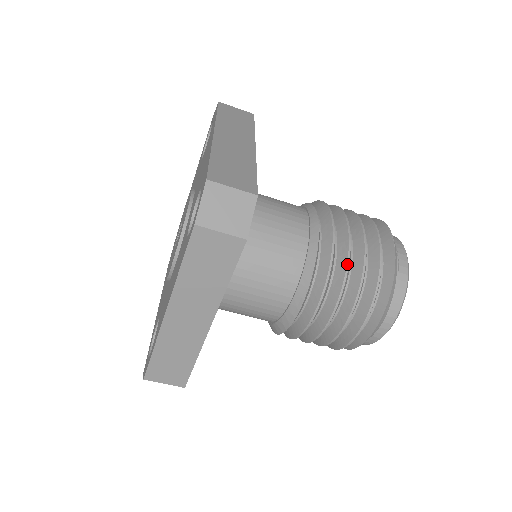
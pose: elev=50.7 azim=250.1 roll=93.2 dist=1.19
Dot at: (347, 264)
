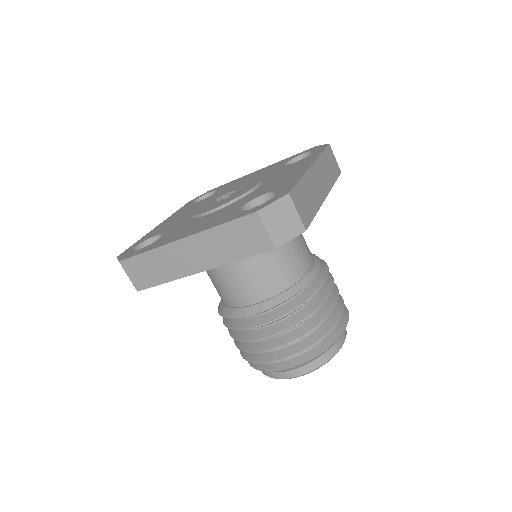
Dot at: (307, 317)
